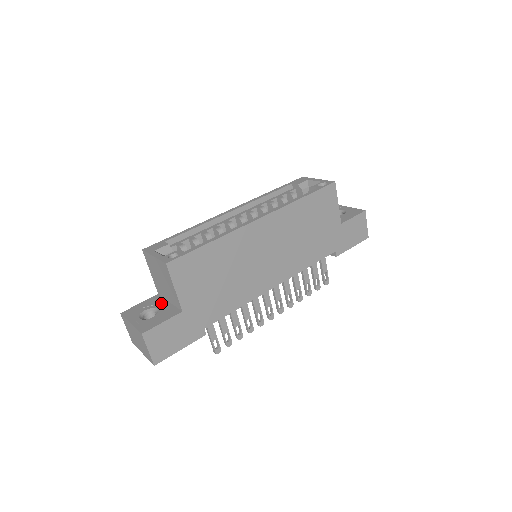
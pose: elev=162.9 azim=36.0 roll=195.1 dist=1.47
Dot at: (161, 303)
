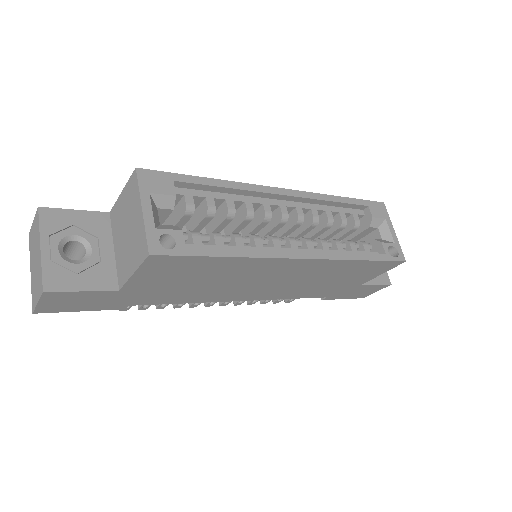
Dot at: (103, 241)
